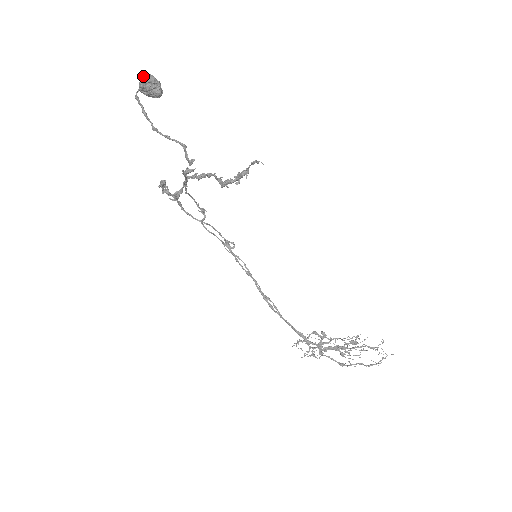
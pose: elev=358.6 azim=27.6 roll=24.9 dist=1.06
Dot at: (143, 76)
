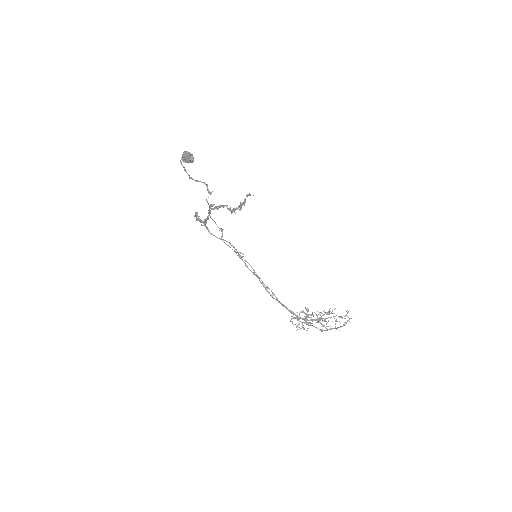
Dot at: (184, 152)
